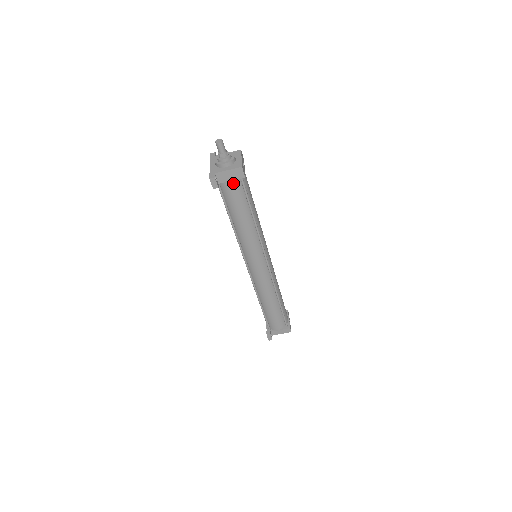
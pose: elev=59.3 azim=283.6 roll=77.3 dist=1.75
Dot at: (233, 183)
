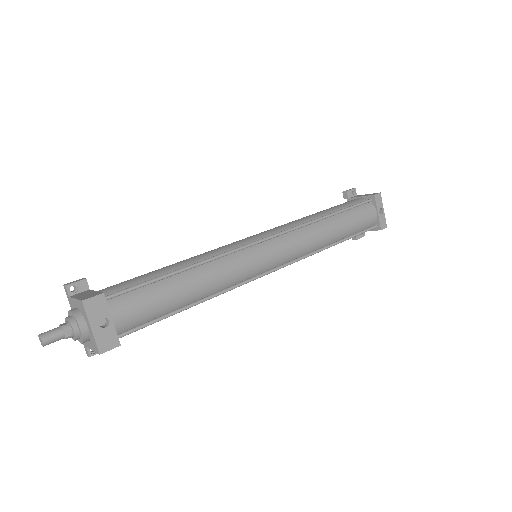
Dot at: occluded
